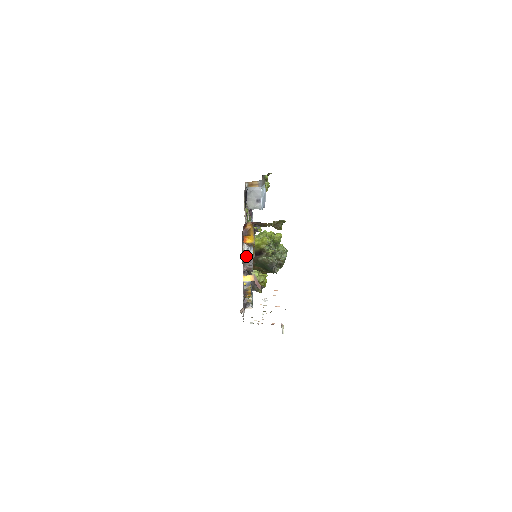
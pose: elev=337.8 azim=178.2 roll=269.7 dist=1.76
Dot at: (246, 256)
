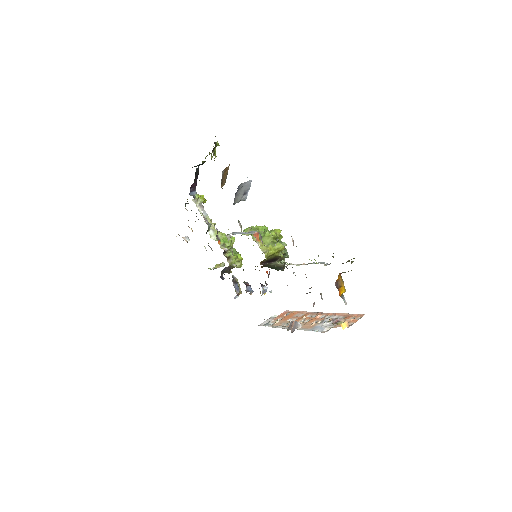
Dot at: occluded
